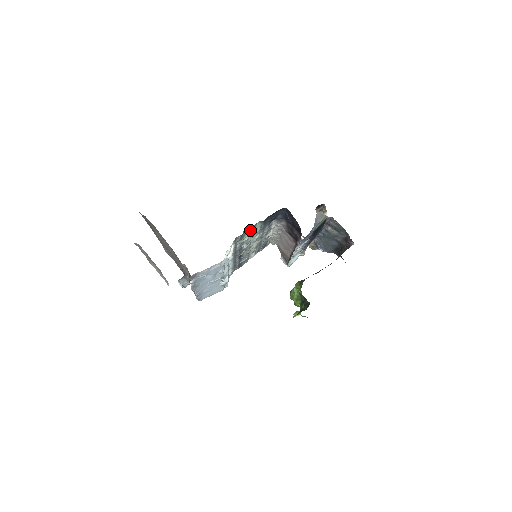
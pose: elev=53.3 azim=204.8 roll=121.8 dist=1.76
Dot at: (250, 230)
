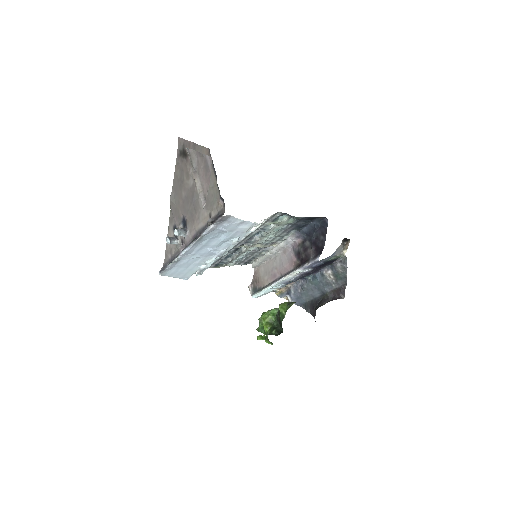
Dot at: (284, 219)
